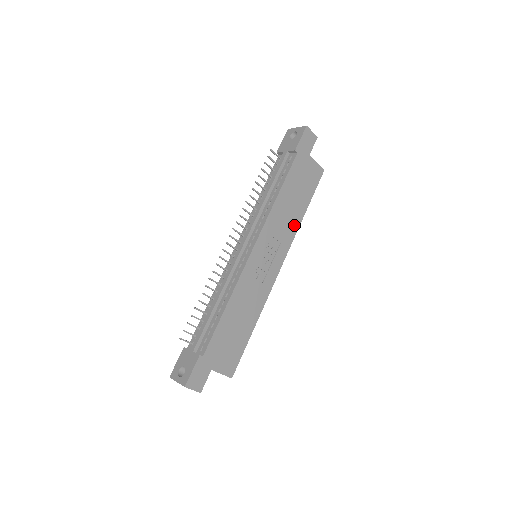
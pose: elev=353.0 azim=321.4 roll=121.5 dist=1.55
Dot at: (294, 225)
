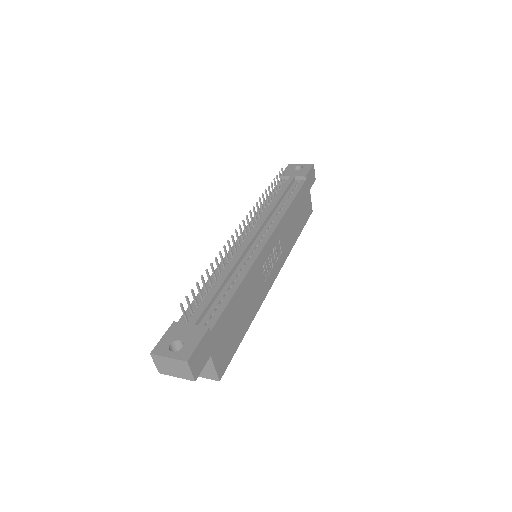
Dot at: (291, 243)
